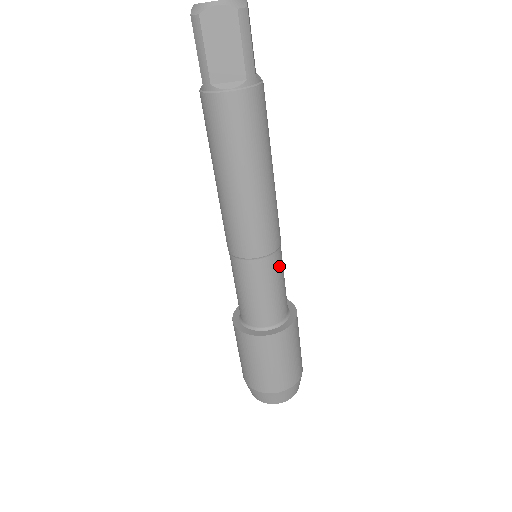
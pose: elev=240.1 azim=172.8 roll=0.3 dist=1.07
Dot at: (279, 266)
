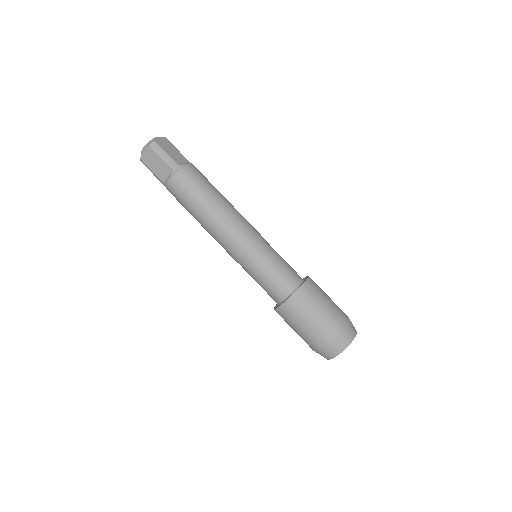
Dot at: occluded
